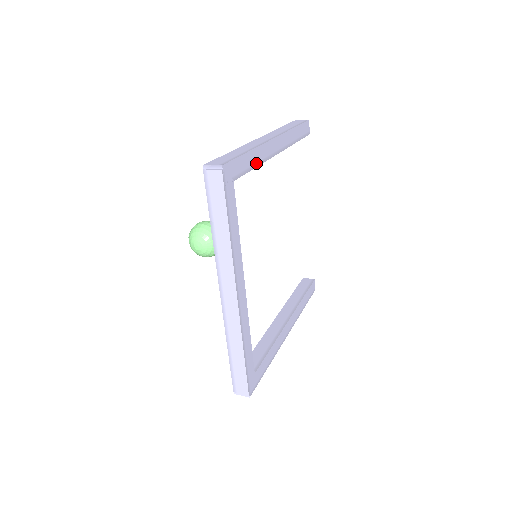
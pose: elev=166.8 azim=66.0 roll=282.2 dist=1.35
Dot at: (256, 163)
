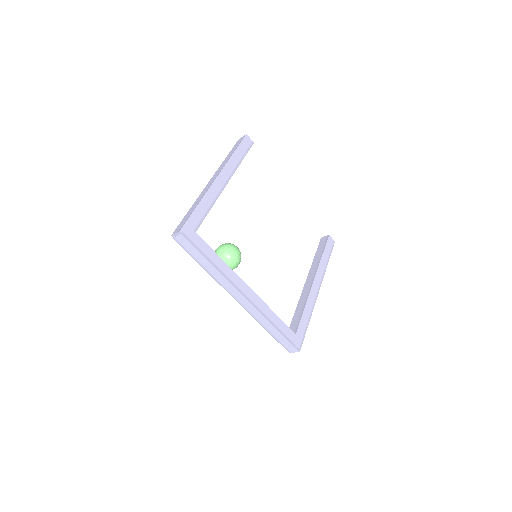
Dot at: (209, 206)
